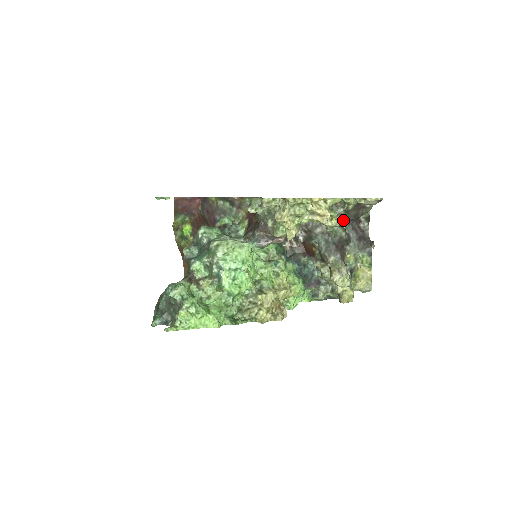
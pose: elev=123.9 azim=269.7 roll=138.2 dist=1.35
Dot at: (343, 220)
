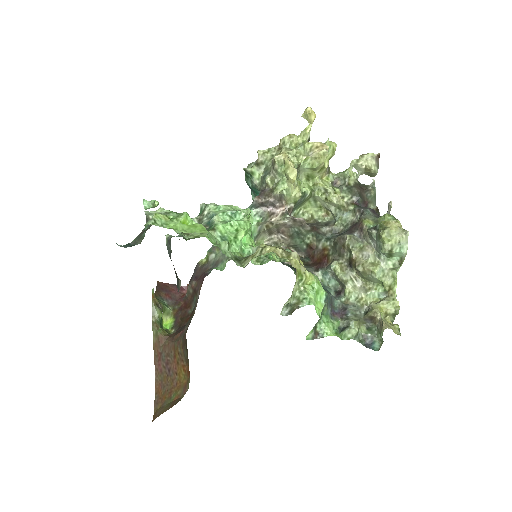
Dot at: (349, 203)
